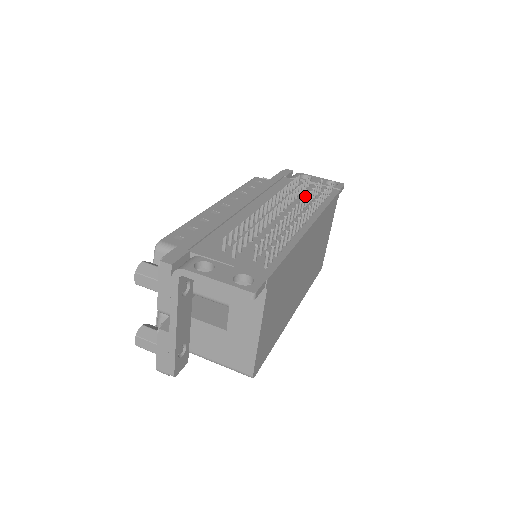
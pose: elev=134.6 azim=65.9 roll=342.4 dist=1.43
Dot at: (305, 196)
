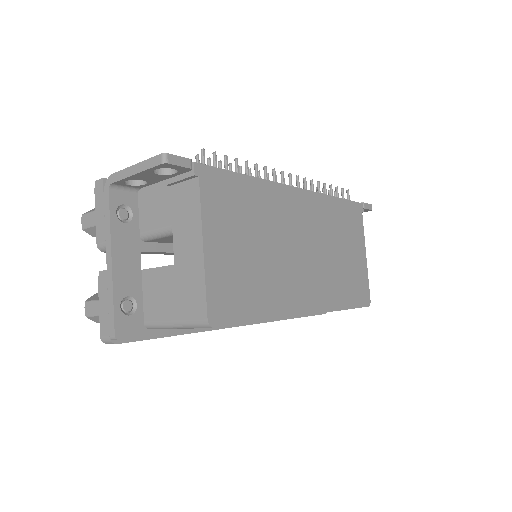
Dot at: occluded
